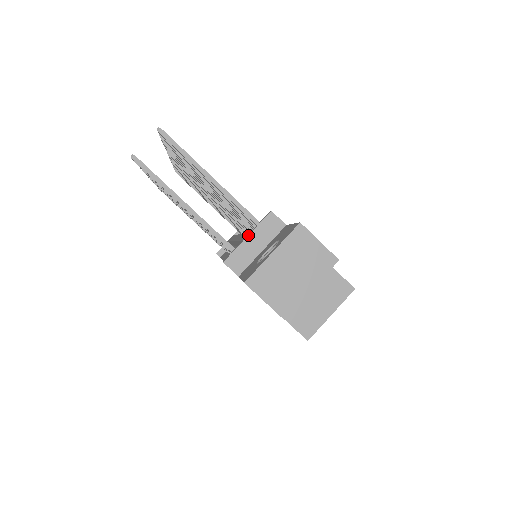
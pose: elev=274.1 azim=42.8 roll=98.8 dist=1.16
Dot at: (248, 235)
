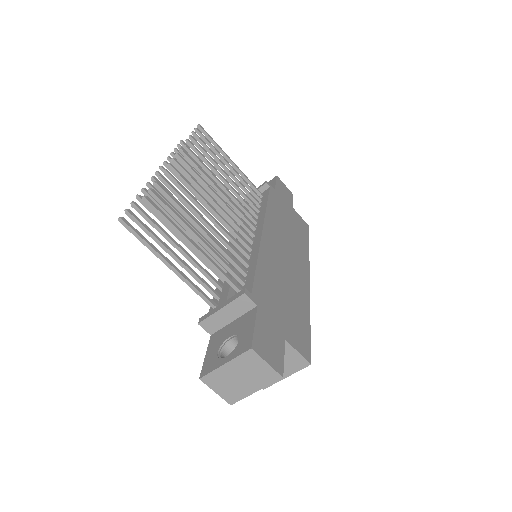
Dot at: (221, 308)
